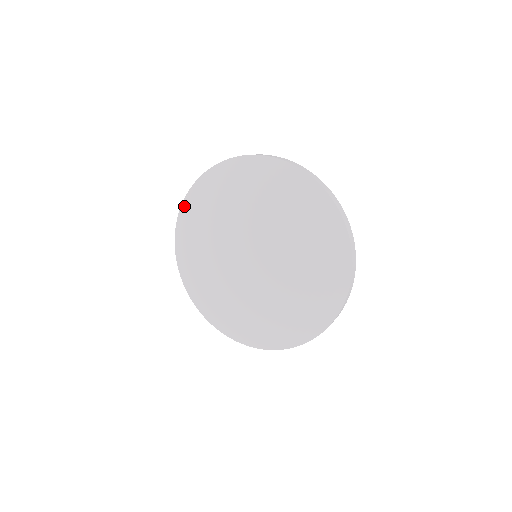
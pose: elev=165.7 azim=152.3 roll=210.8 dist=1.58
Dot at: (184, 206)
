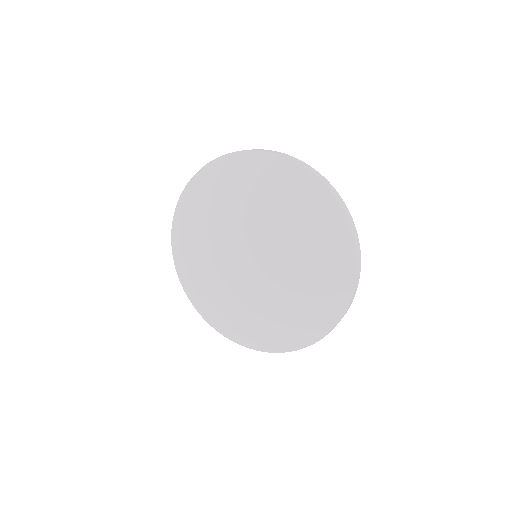
Dot at: (184, 286)
